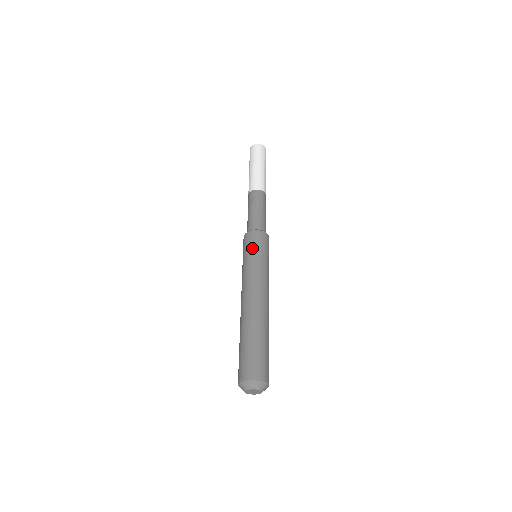
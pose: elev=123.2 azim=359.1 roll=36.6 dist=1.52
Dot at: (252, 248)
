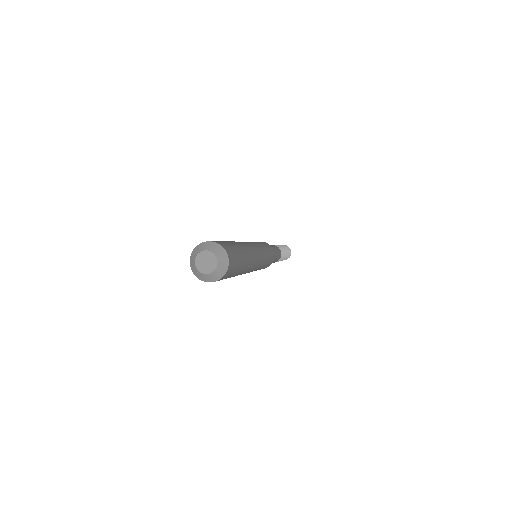
Dot at: occluded
